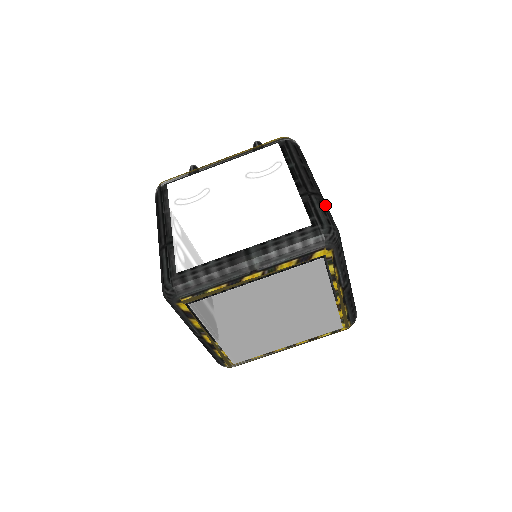
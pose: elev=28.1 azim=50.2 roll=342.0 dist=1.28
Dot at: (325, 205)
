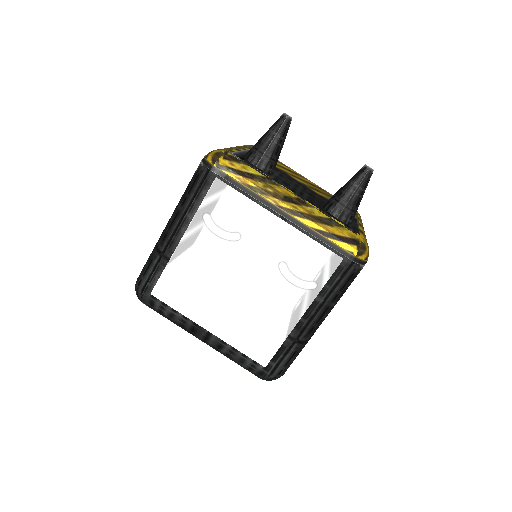
Dot at: (298, 353)
